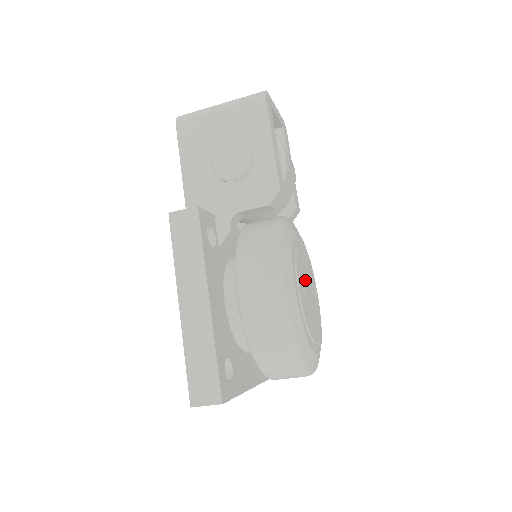
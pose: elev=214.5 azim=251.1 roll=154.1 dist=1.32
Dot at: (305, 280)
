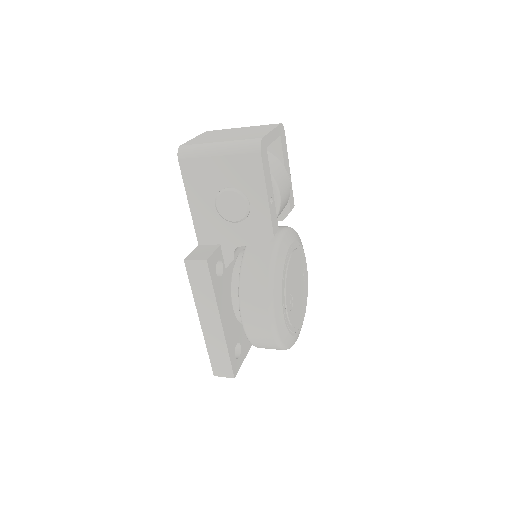
Dot at: (294, 285)
